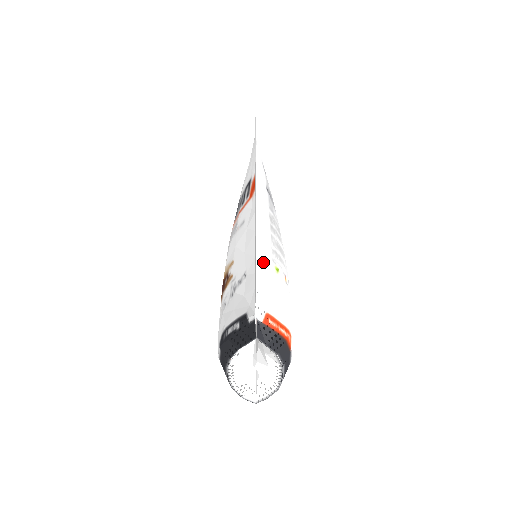
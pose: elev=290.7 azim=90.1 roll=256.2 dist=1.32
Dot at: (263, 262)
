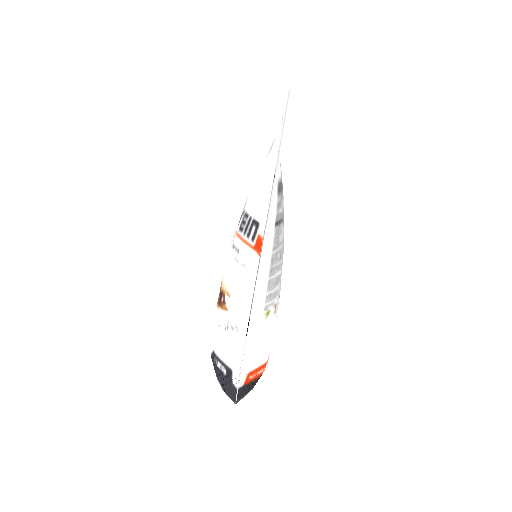
Dot at: (254, 324)
